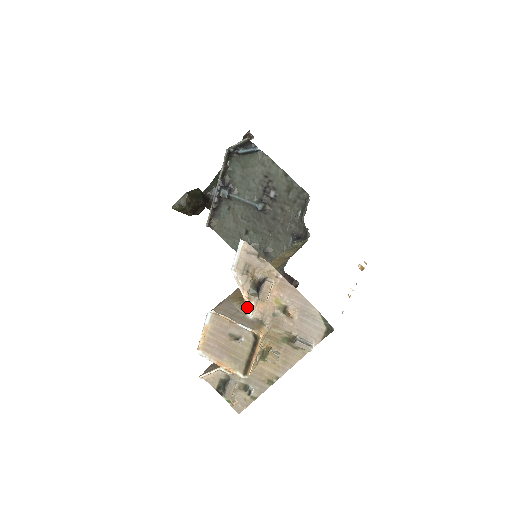
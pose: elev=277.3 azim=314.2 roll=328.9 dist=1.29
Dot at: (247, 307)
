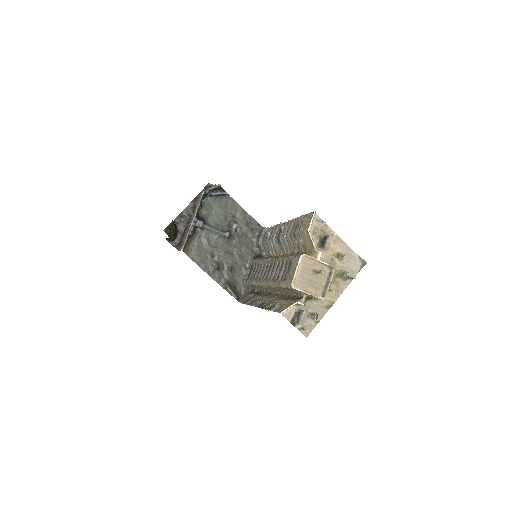
Dot at: (317, 255)
